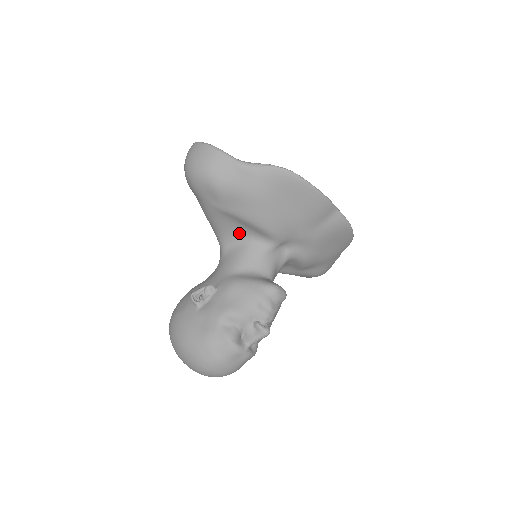
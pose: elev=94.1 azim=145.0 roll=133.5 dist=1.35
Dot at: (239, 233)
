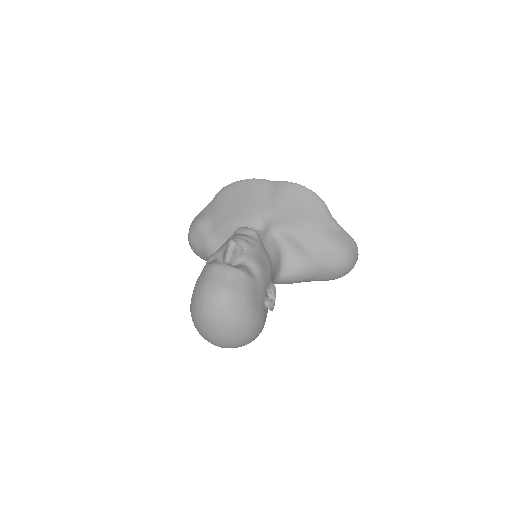
Dot at: occluded
